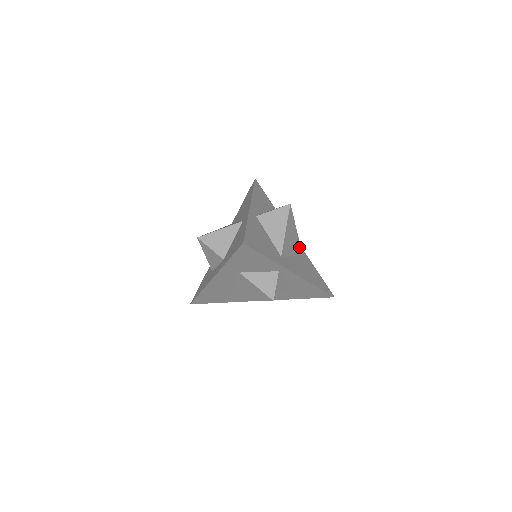
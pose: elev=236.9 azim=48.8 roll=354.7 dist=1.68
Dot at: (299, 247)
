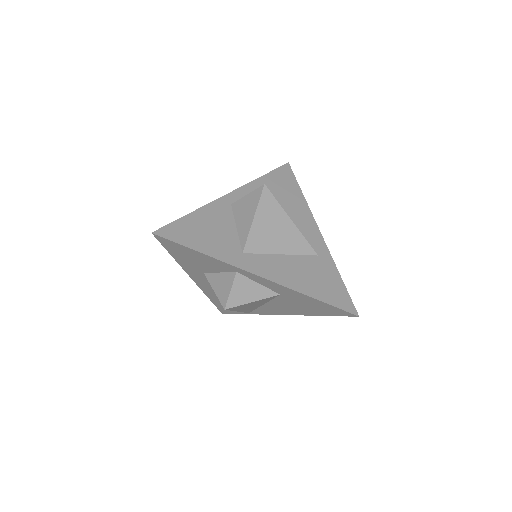
Dot at: (303, 243)
